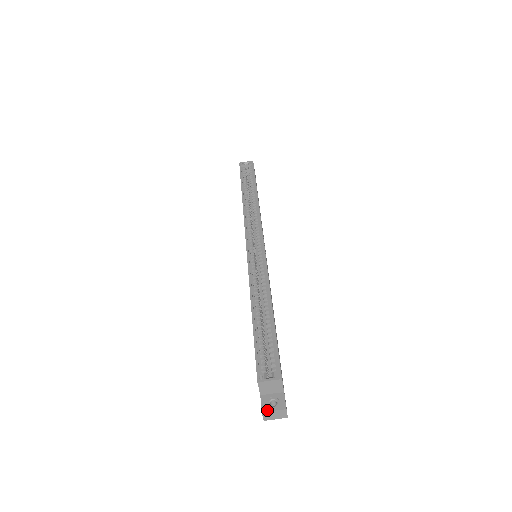
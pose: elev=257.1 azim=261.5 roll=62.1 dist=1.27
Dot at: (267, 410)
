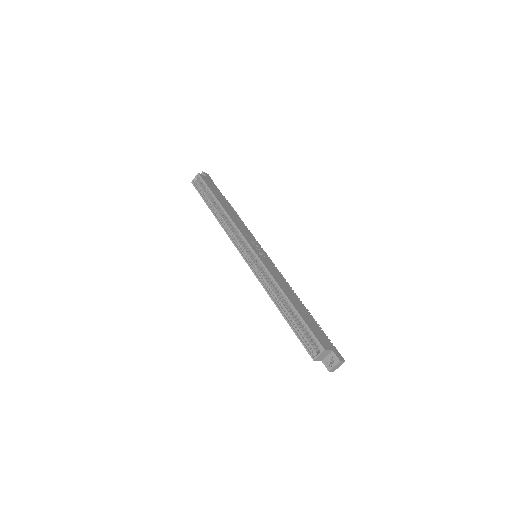
Dot at: (331, 368)
